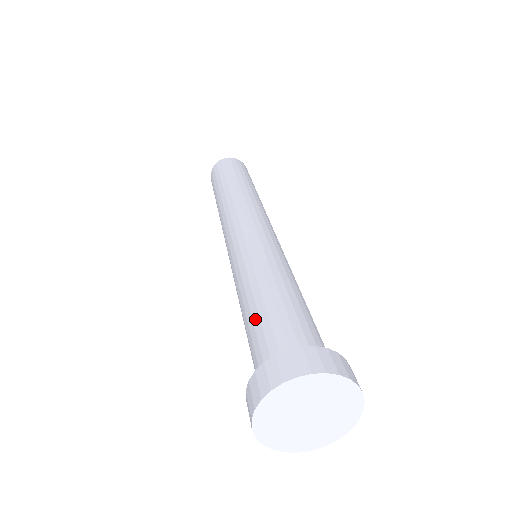
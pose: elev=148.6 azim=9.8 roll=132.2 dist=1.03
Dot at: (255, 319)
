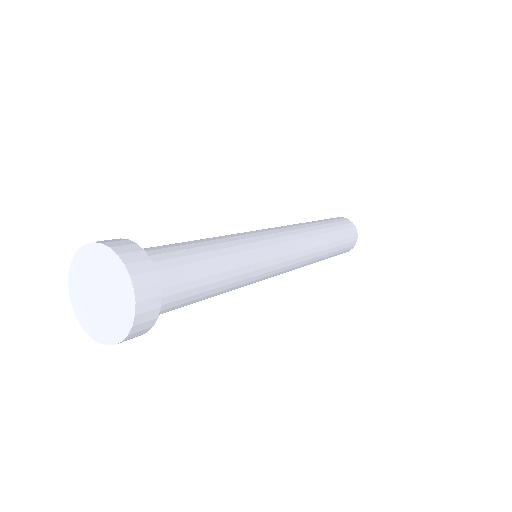
Dot at: occluded
